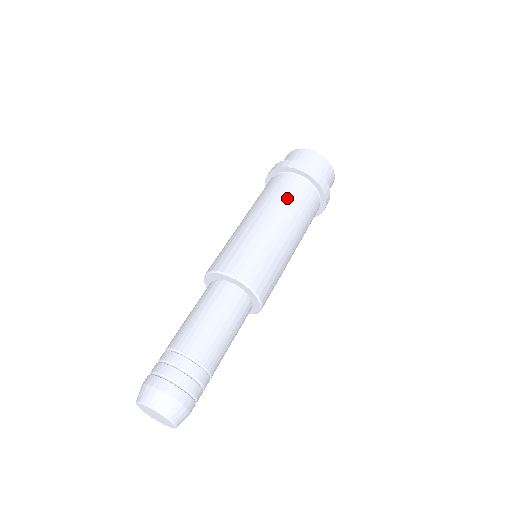
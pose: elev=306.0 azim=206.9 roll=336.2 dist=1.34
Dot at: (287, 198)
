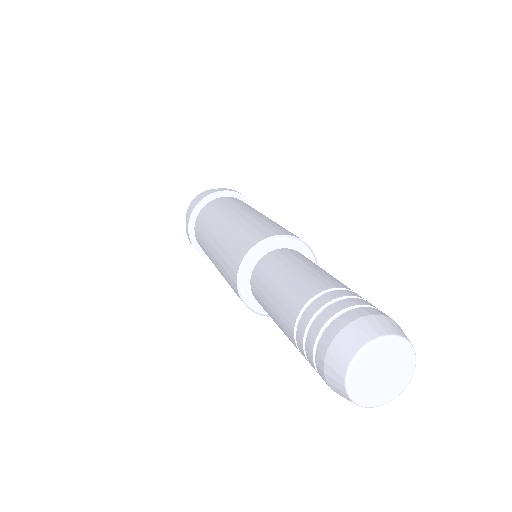
Dot at: (247, 205)
